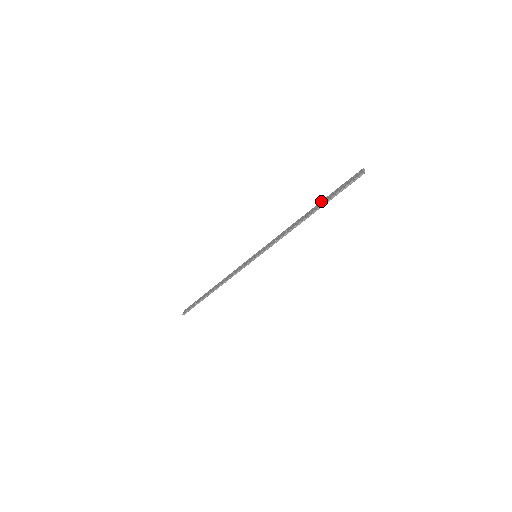
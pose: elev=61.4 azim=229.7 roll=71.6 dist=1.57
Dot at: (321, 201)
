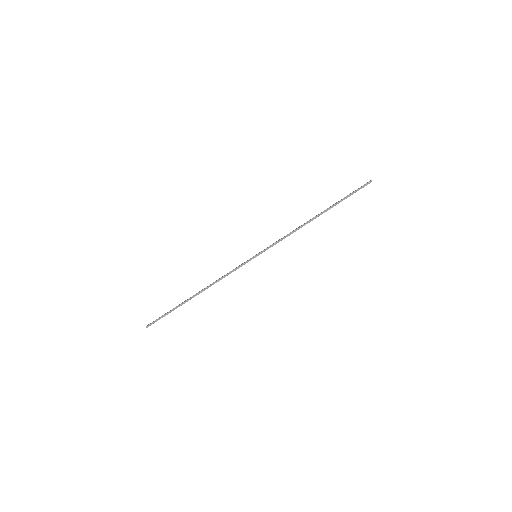
Dot at: (330, 206)
